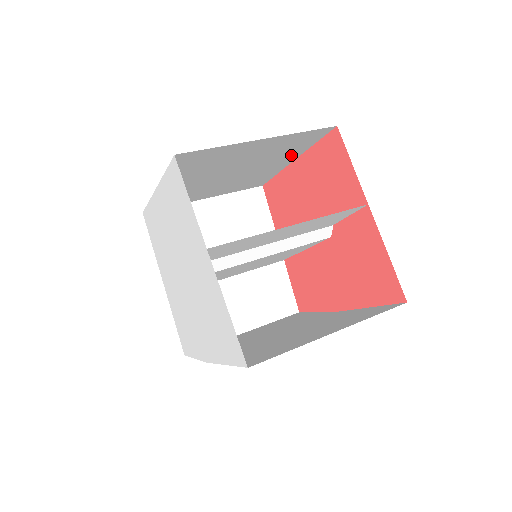
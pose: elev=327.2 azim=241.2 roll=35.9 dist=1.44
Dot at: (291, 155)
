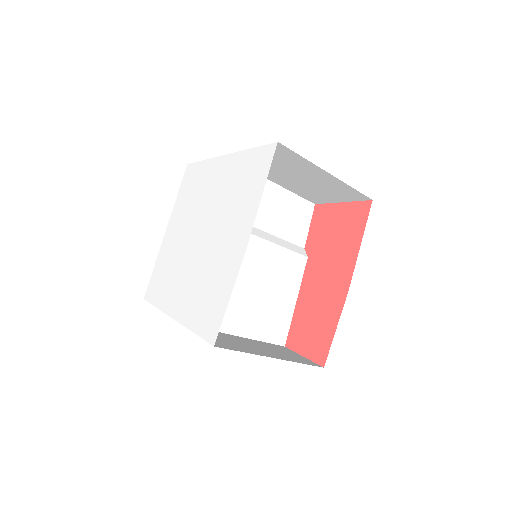
Dot at: occluded
